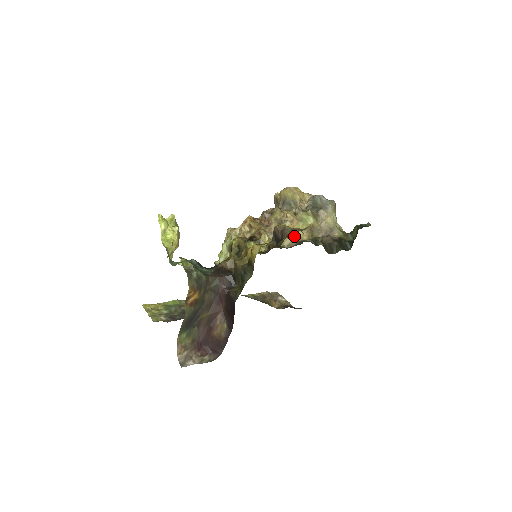
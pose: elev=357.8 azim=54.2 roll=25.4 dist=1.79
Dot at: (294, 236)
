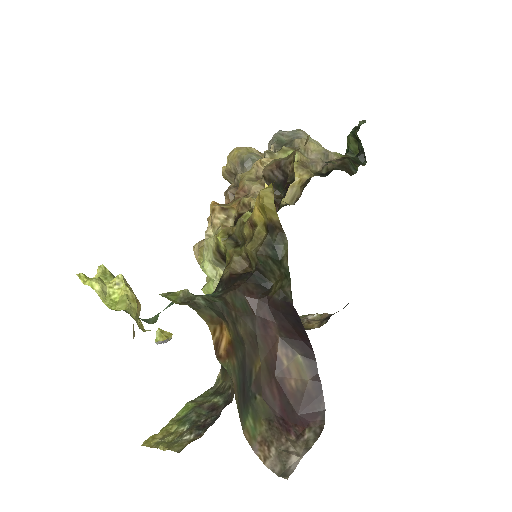
Dot at: (290, 185)
